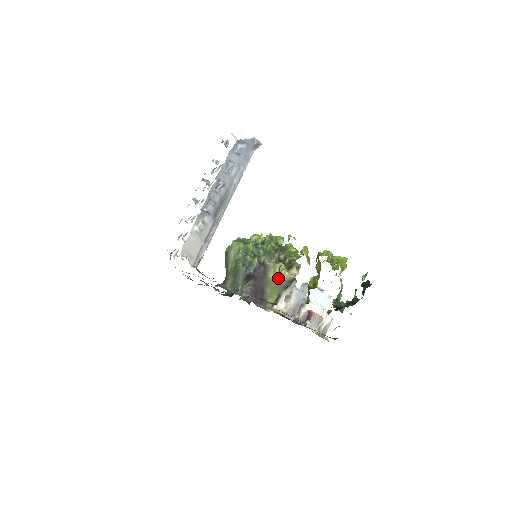
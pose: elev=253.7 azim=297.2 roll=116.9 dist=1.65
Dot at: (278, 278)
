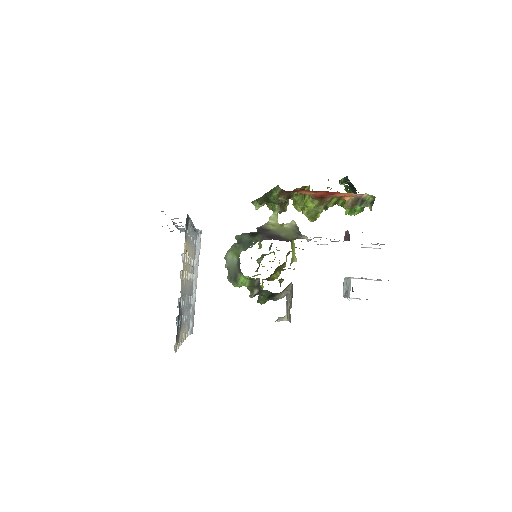
Dot at: (281, 227)
